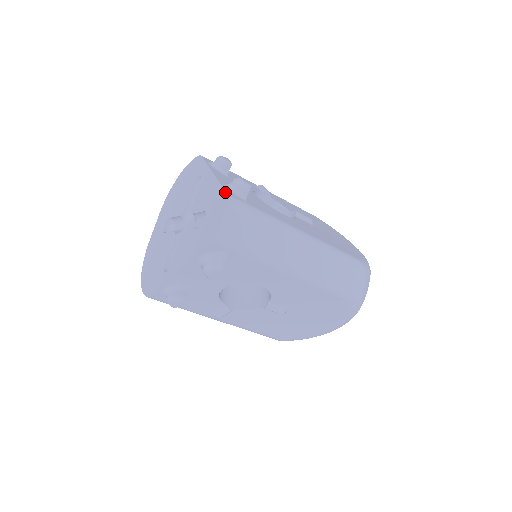
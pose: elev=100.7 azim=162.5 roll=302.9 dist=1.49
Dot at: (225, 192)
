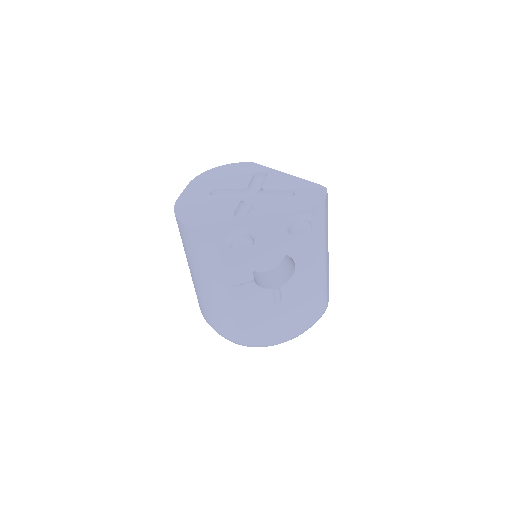
Dot at: (319, 184)
